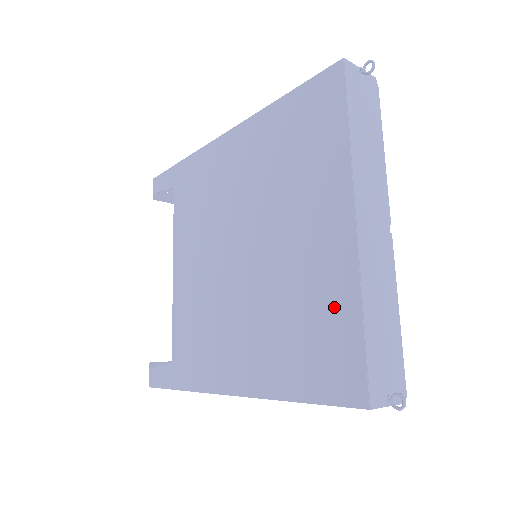
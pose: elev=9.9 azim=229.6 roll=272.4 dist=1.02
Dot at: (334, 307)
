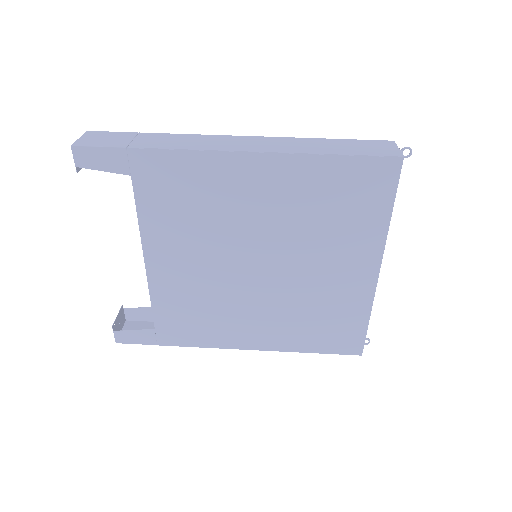
Dot at: (349, 313)
